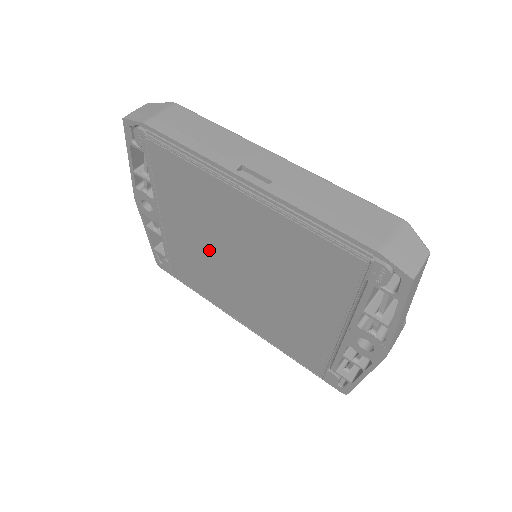
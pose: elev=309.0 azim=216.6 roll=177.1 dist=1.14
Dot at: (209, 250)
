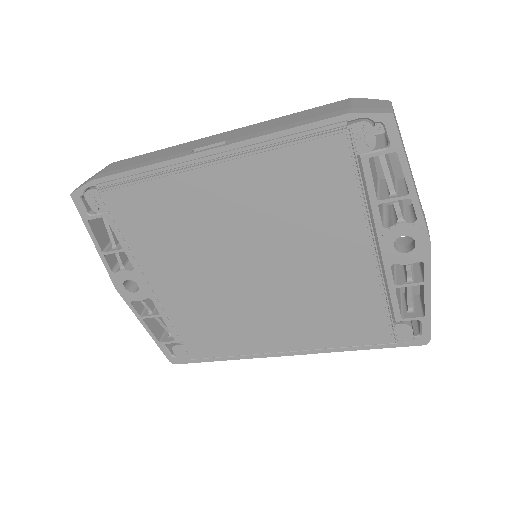
Dot at: (210, 278)
